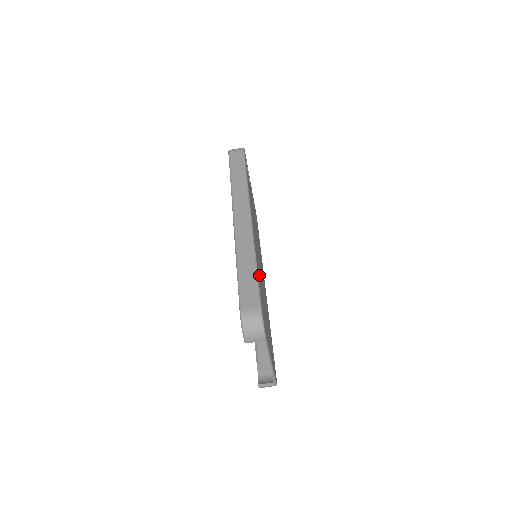
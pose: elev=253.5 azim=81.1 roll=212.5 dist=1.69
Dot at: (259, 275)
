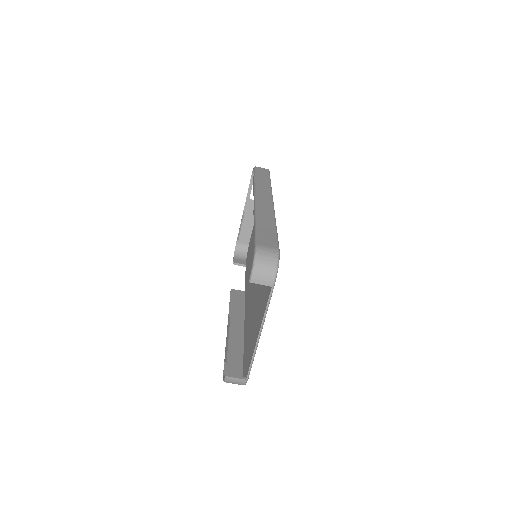
Dot at: occluded
